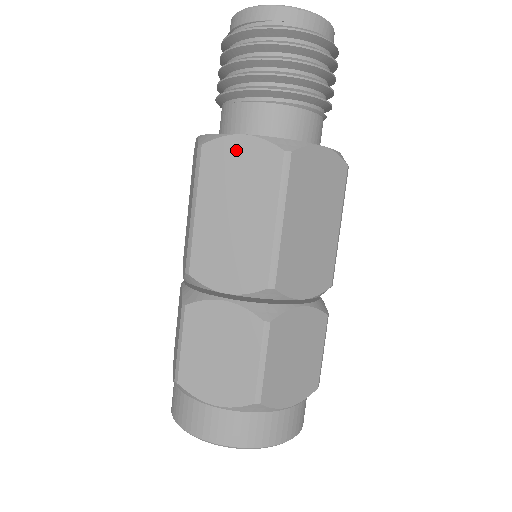
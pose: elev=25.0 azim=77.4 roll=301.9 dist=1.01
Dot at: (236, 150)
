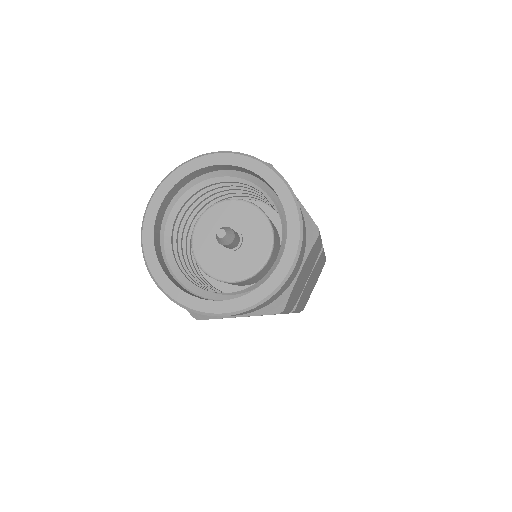
Dot at: occluded
